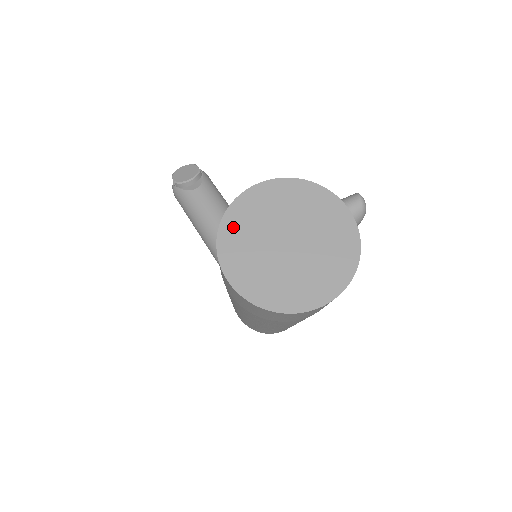
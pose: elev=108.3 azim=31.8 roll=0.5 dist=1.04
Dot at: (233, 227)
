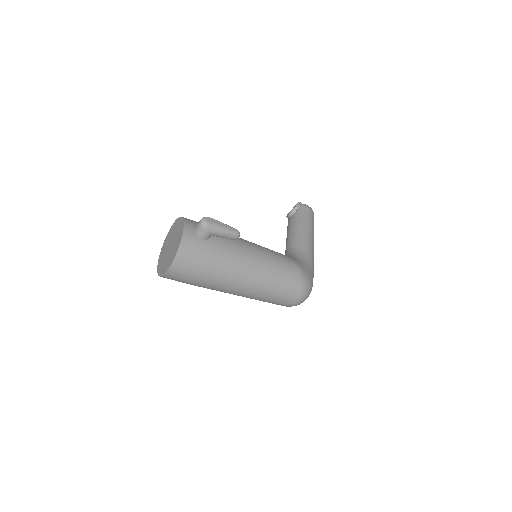
Dot at: (165, 243)
